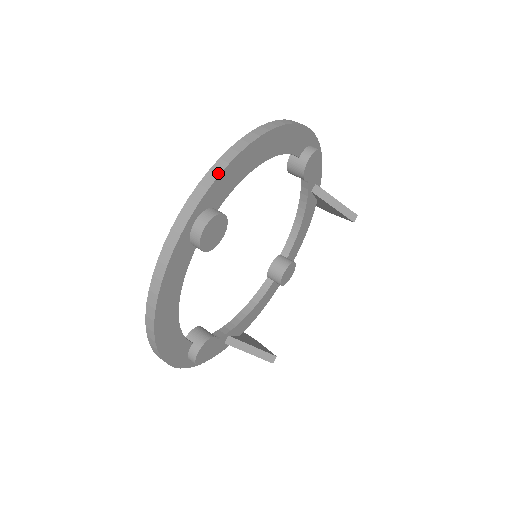
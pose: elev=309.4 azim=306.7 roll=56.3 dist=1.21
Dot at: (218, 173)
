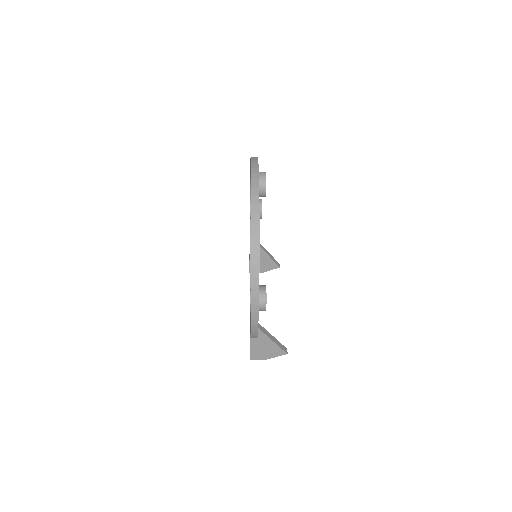
Dot at: (257, 158)
